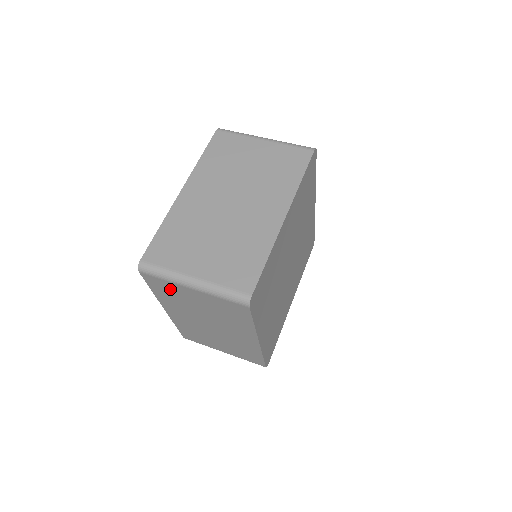
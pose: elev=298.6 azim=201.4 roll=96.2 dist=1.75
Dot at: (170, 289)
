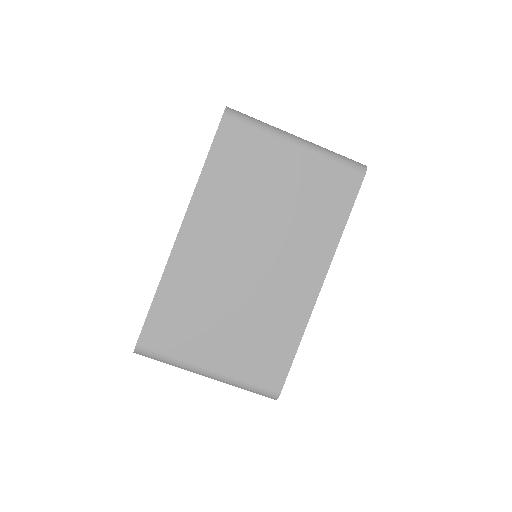
Dot at: (250, 154)
